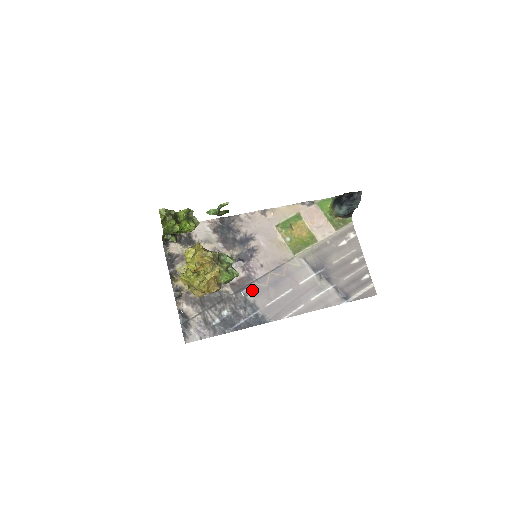
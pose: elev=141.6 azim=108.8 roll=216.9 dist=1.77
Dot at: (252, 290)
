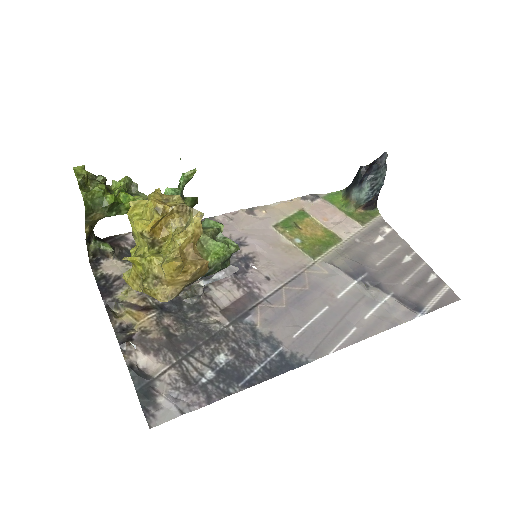
Dot at: (261, 315)
